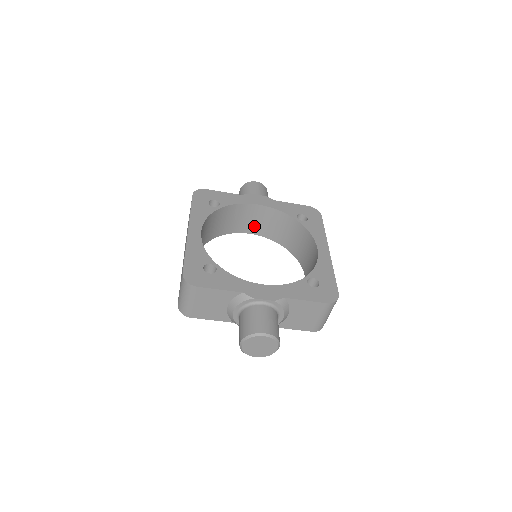
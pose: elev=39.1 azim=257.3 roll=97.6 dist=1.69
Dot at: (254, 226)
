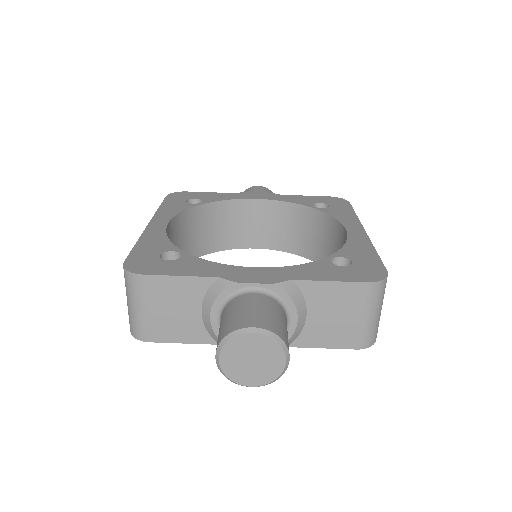
Dot at: (259, 235)
